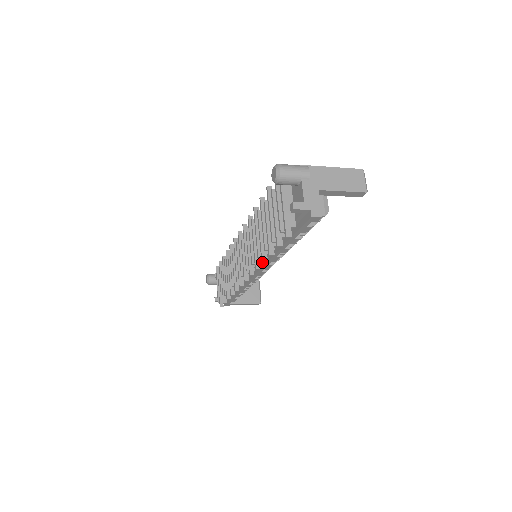
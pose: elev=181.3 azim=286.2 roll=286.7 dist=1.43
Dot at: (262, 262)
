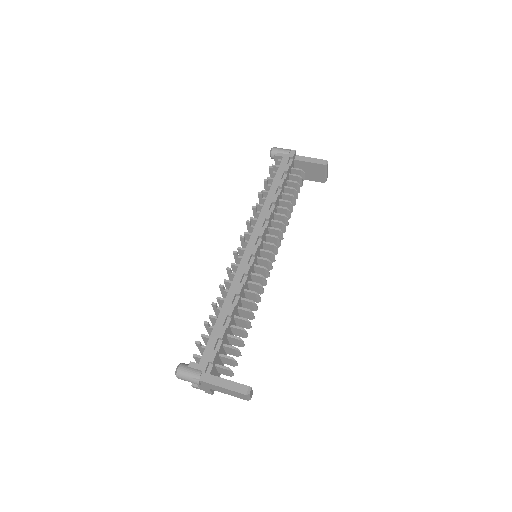
Dot at: occluded
